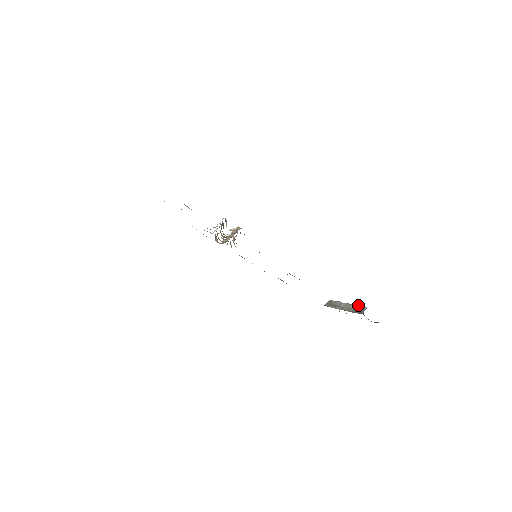
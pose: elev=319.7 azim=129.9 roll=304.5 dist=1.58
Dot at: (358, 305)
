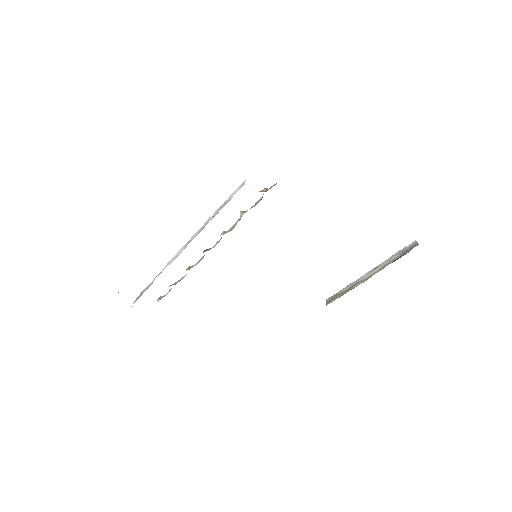
Dot at: (396, 252)
